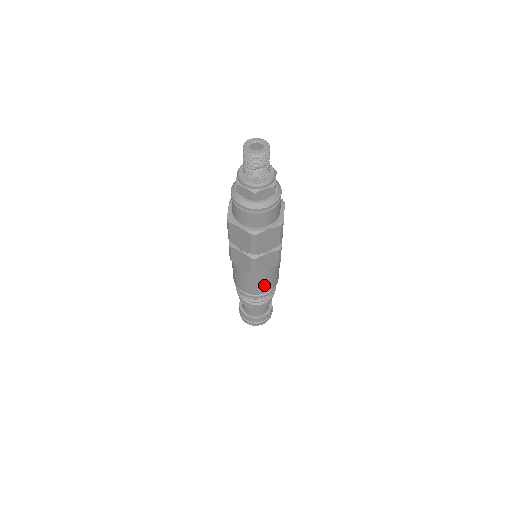
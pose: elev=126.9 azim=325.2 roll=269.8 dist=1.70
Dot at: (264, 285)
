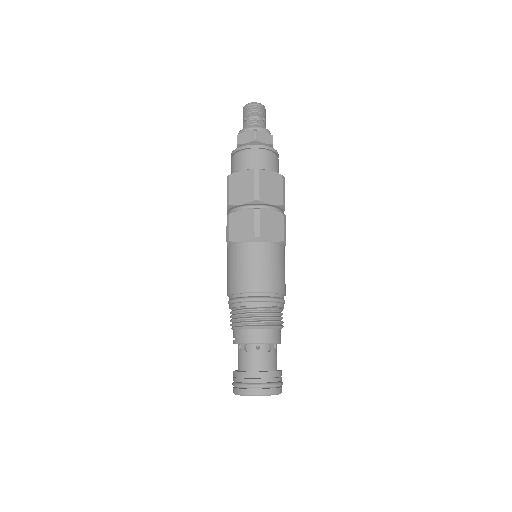
Dot at: (240, 274)
